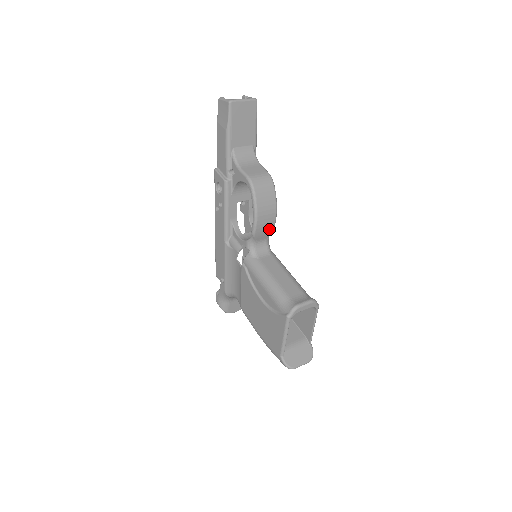
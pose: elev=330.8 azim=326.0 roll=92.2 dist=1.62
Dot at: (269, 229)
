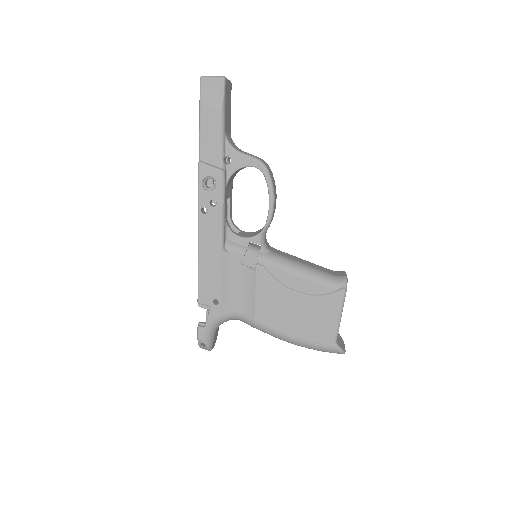
Dot at: occluded
